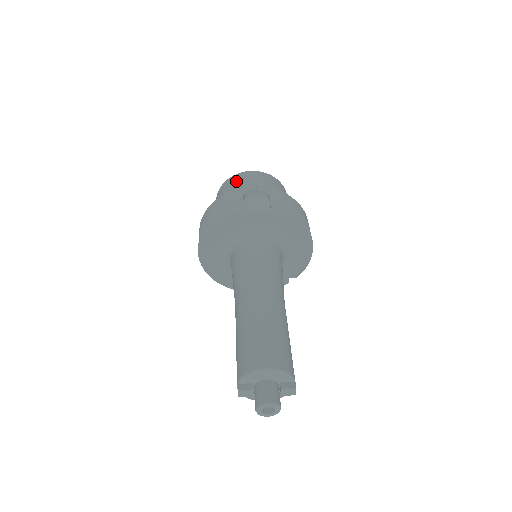
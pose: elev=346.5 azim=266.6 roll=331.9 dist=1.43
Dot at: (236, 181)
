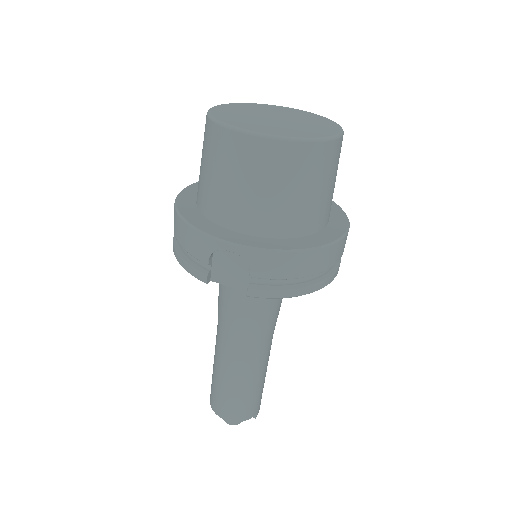
Dot at: (220, 156)
